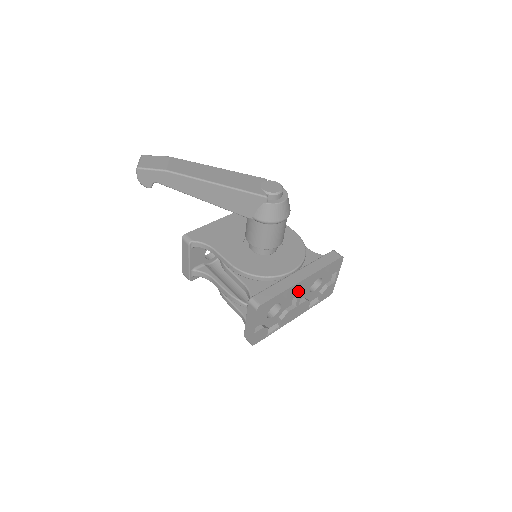
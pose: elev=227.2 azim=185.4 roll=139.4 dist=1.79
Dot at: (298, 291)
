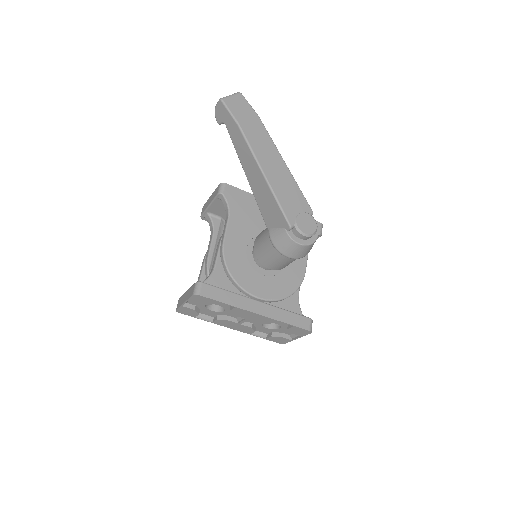
Dot at: (246, 316)
